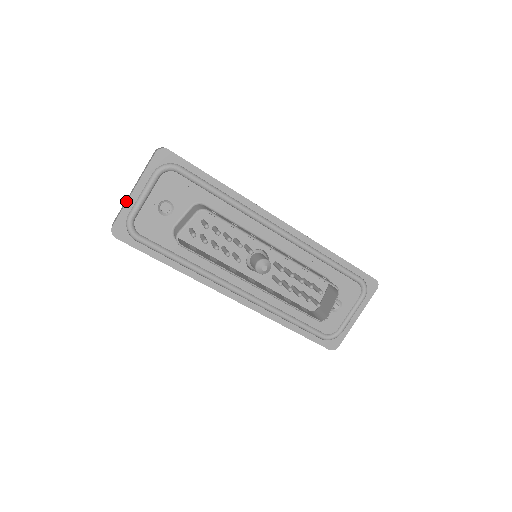
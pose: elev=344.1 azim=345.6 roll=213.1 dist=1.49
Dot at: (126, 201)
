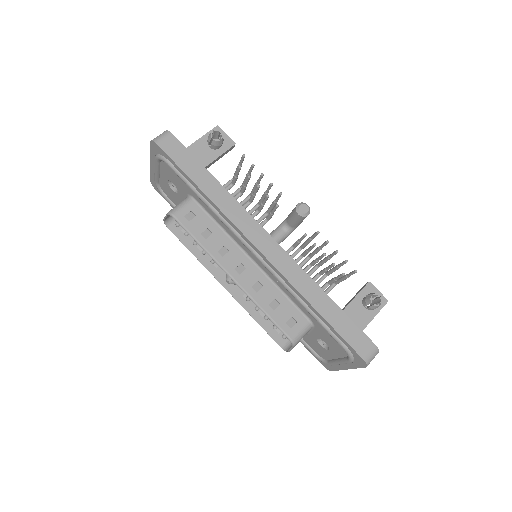
Dot at: occluded
